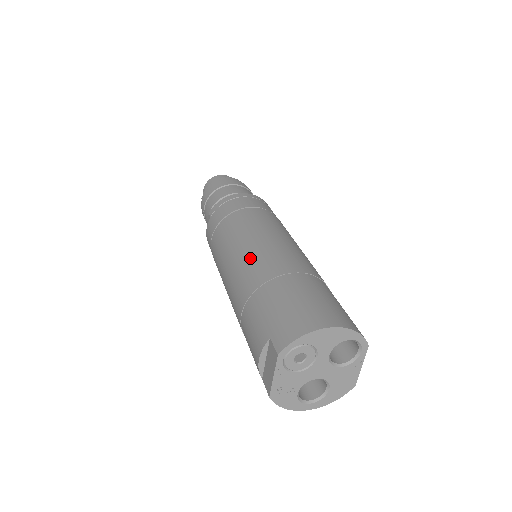
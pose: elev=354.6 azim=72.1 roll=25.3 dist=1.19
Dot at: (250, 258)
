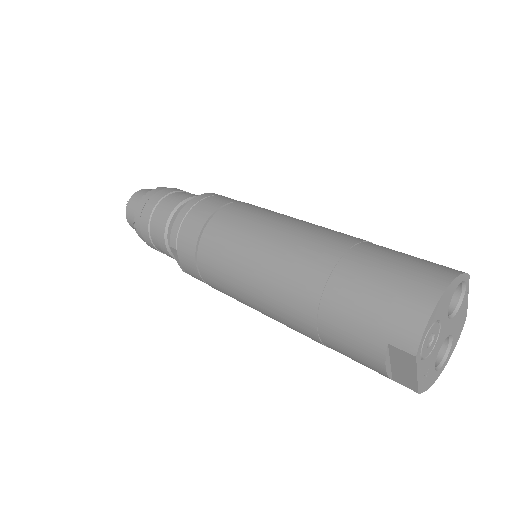
Dot at: (277, 271)
